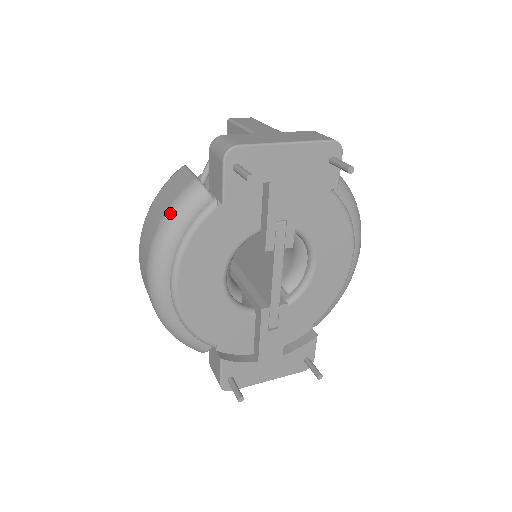
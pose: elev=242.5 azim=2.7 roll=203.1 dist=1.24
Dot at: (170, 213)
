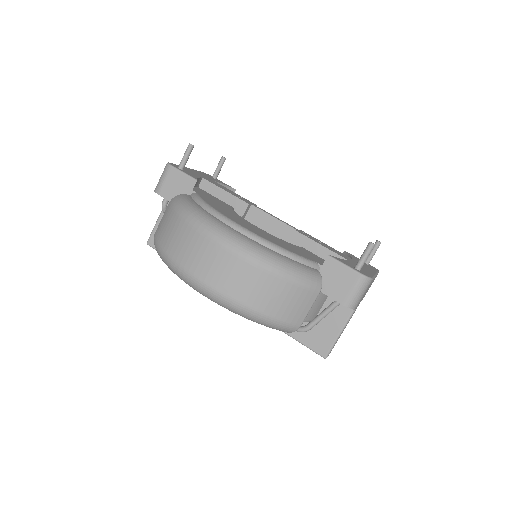
Dot at: (180, 208)
